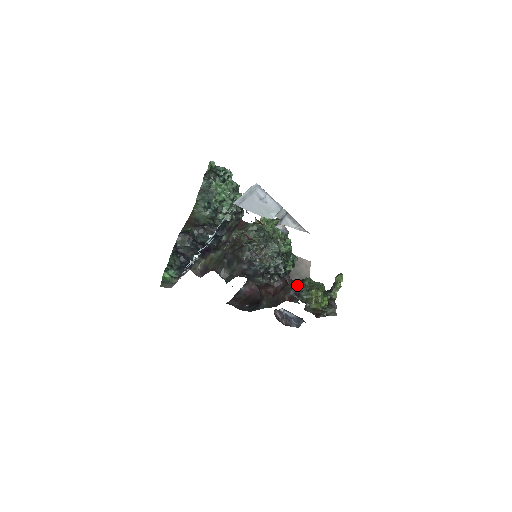
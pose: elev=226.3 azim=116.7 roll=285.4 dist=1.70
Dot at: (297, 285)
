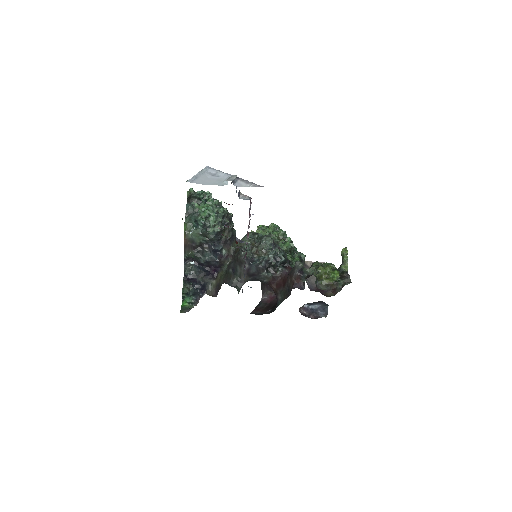
Dot at: (298, 264)
